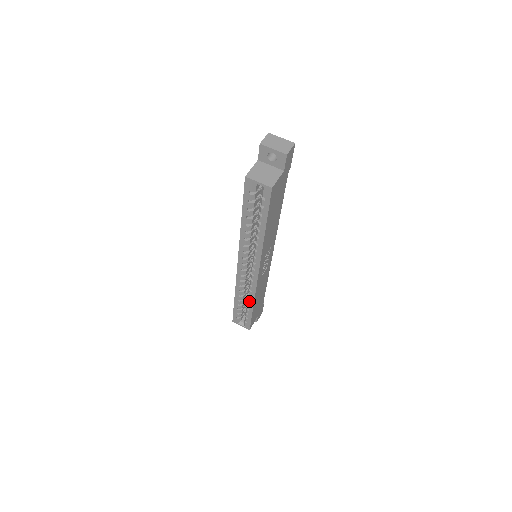
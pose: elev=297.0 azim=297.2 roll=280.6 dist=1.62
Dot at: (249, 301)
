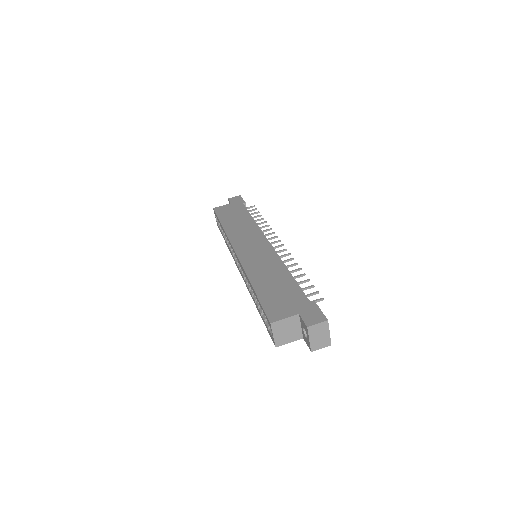
Dot at: (227, 243)
